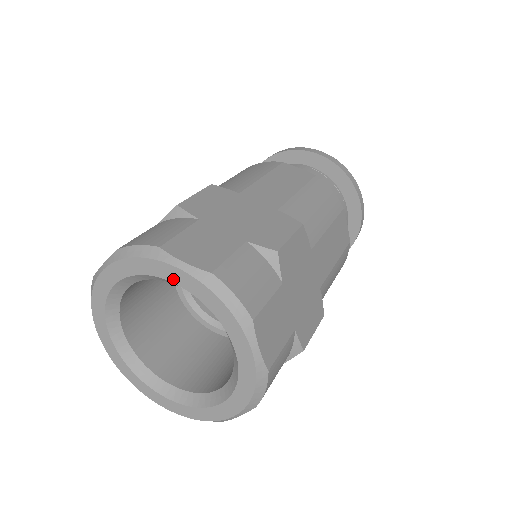
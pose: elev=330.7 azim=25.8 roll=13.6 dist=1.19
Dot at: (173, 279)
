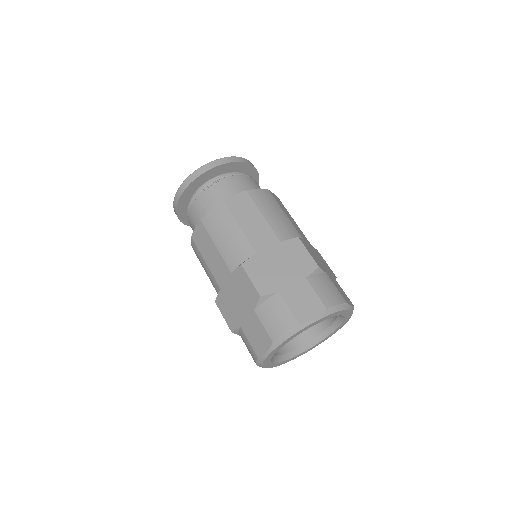
Dot at: (344, 314)
